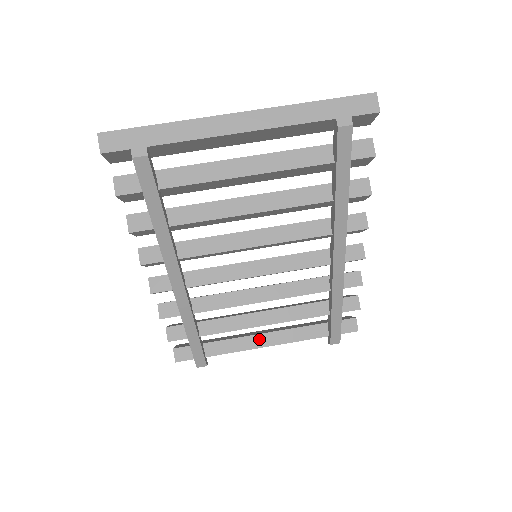
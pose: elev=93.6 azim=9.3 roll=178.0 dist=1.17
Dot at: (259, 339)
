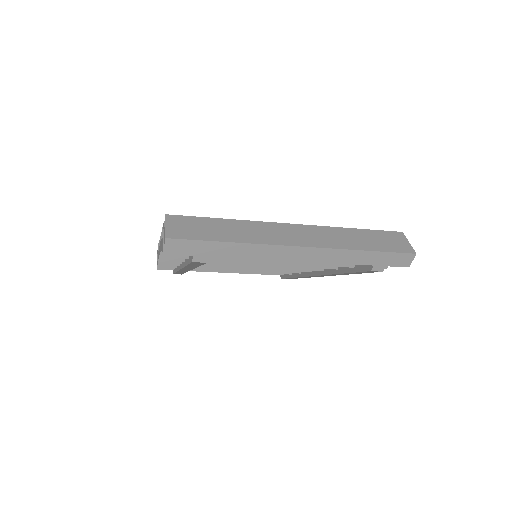
Dot at: occluded
